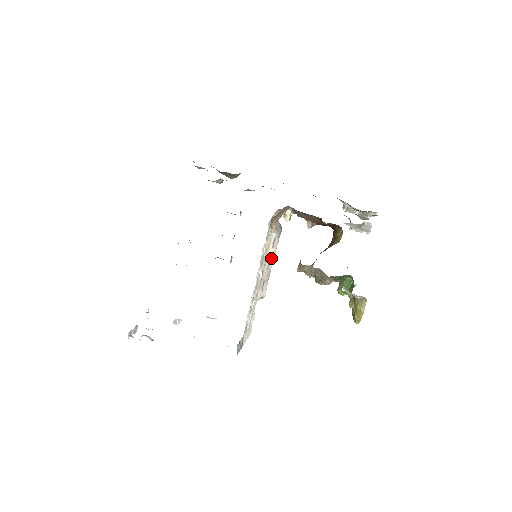
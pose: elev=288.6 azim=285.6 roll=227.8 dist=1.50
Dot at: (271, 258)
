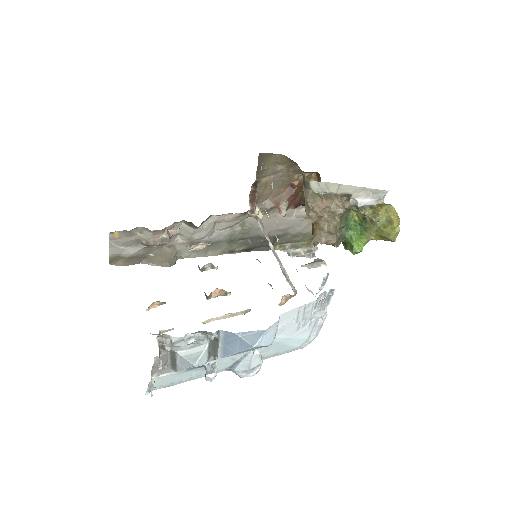
Dot at: (273, 247)
